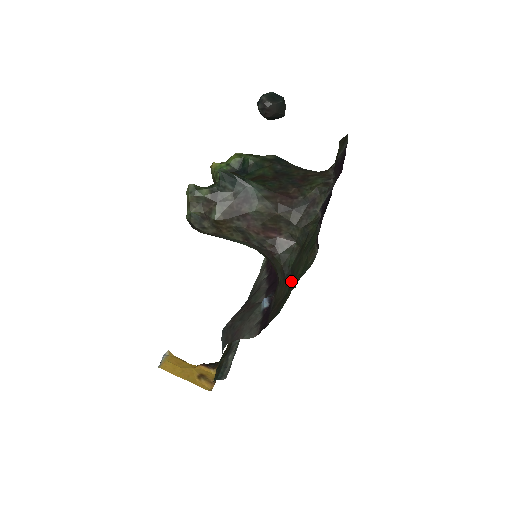
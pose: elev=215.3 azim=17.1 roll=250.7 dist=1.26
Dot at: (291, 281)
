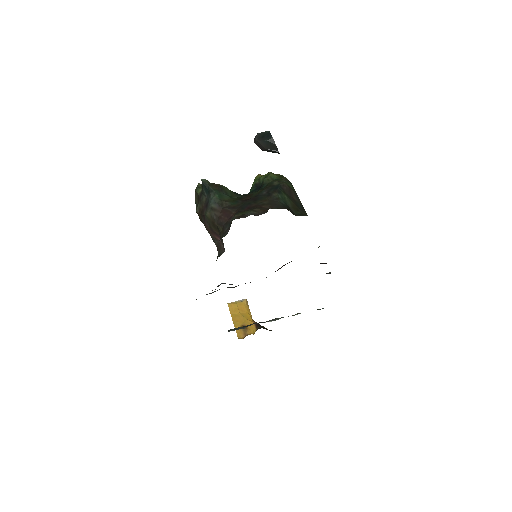
Dot at: occluded
